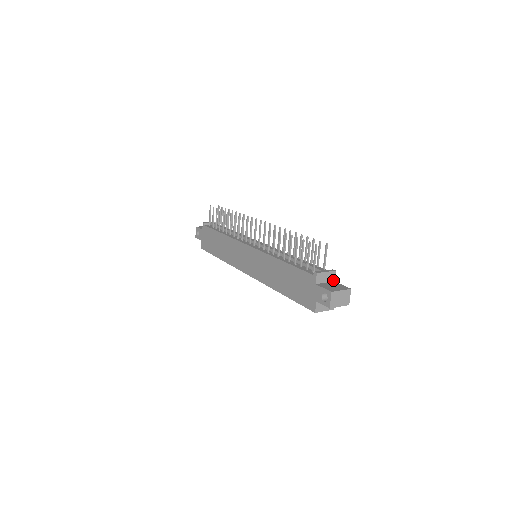
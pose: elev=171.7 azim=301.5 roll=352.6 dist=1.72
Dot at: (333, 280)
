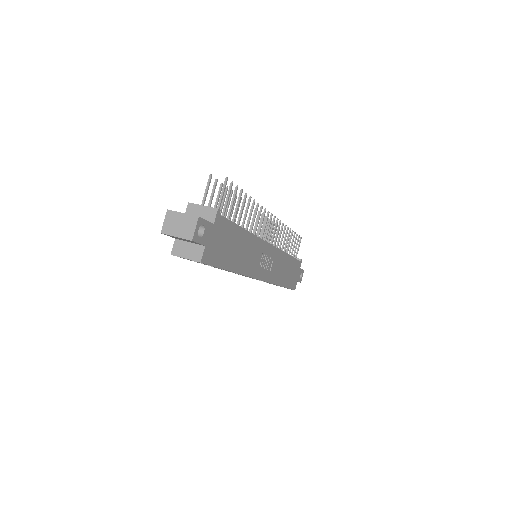
Dot at: (212, 221)
